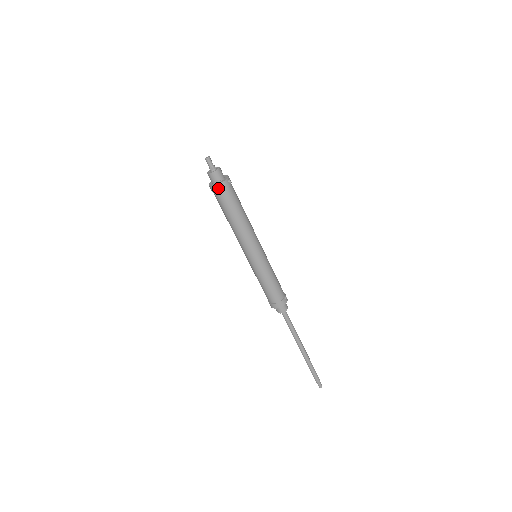
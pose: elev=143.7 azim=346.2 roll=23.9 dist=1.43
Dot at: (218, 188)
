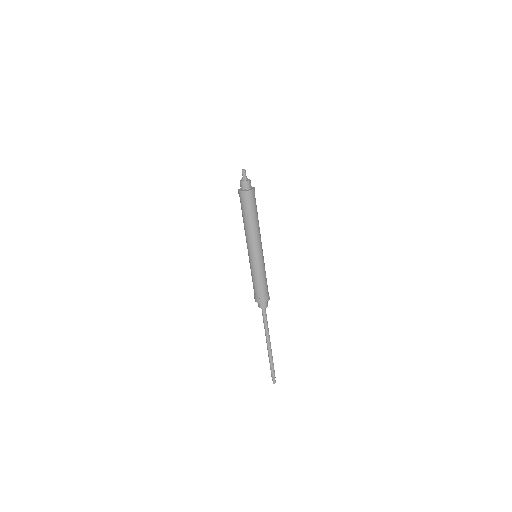
Dot at: (247, 194)
